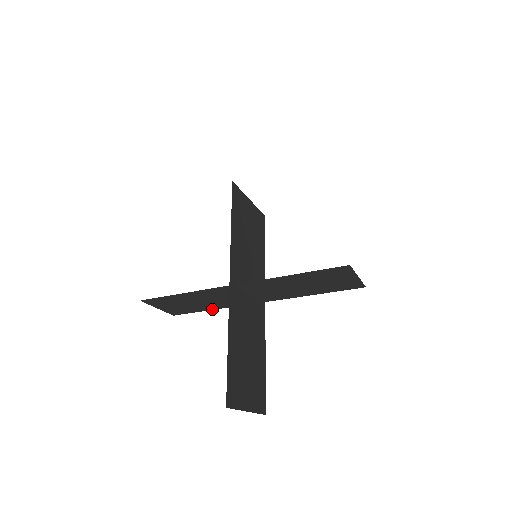
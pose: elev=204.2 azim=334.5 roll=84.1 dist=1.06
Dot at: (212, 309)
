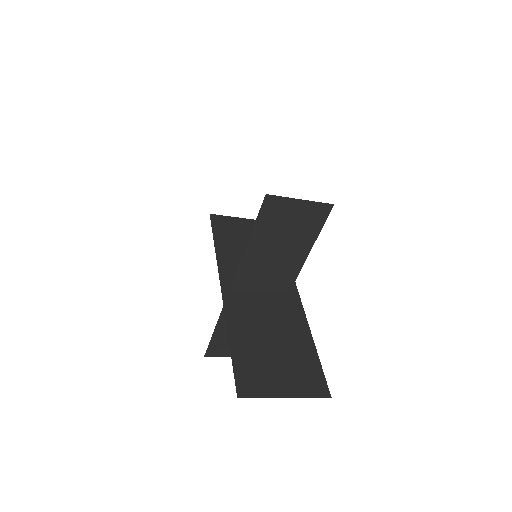
Dot at: occluded
